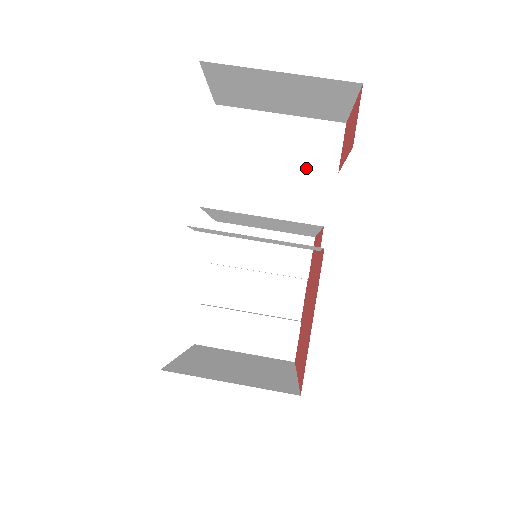
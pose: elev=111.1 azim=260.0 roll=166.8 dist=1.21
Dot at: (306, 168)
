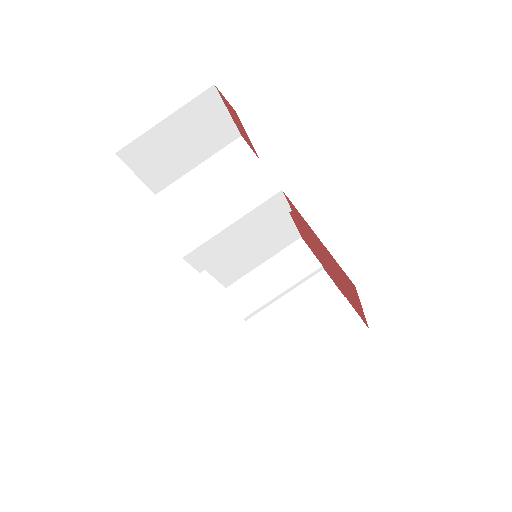
Dot at: occluded
